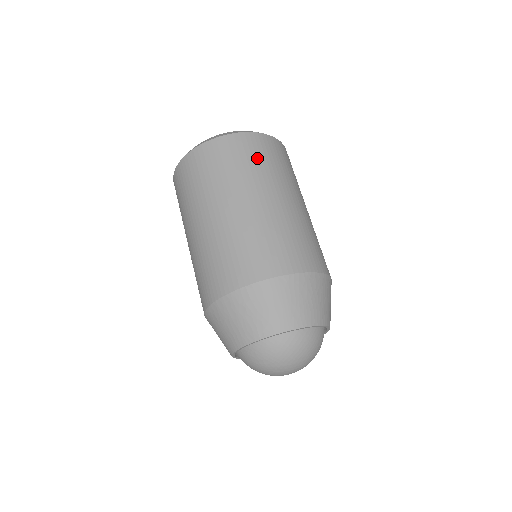
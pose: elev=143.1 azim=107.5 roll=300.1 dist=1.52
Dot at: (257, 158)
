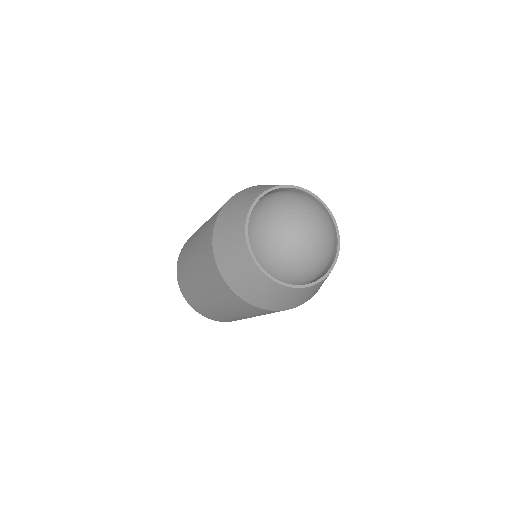
Dot at: occluded
